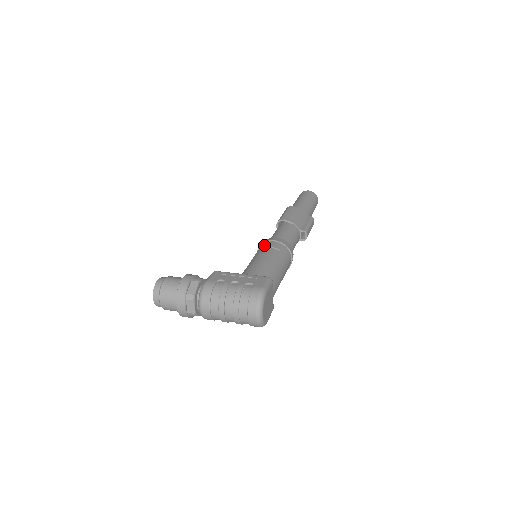
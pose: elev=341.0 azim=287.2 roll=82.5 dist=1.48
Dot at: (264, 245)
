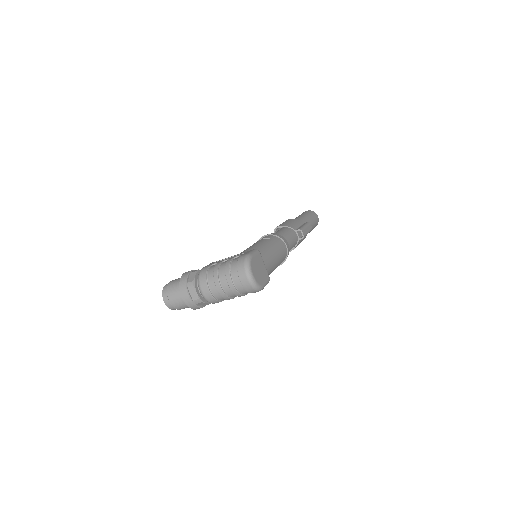
Dot at: occluded
